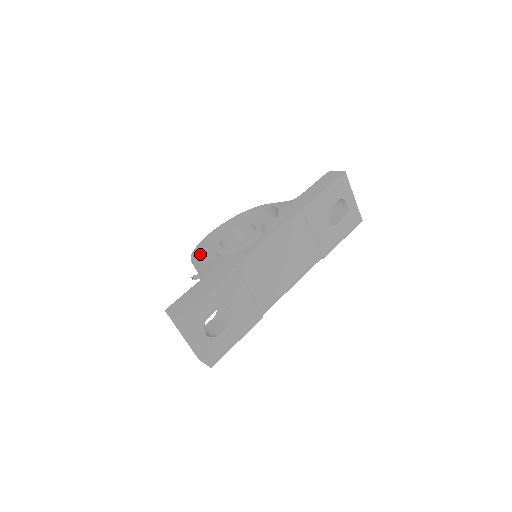
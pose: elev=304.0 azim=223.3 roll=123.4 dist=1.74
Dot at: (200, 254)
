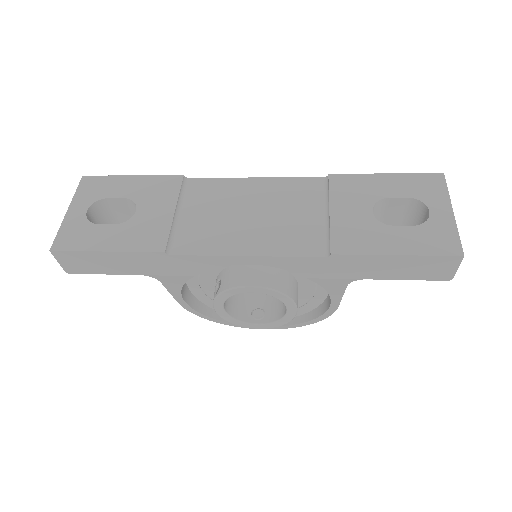
Dot at: occluded
